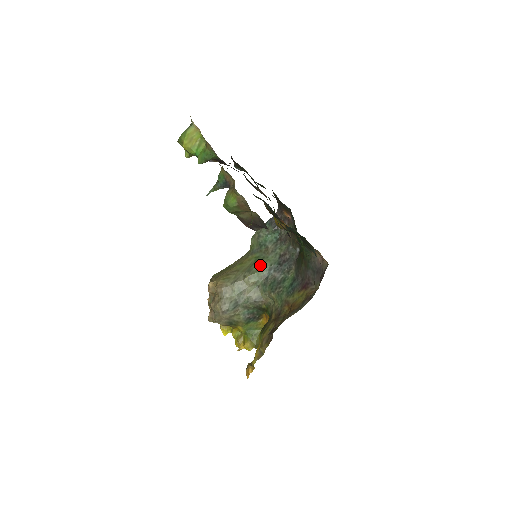
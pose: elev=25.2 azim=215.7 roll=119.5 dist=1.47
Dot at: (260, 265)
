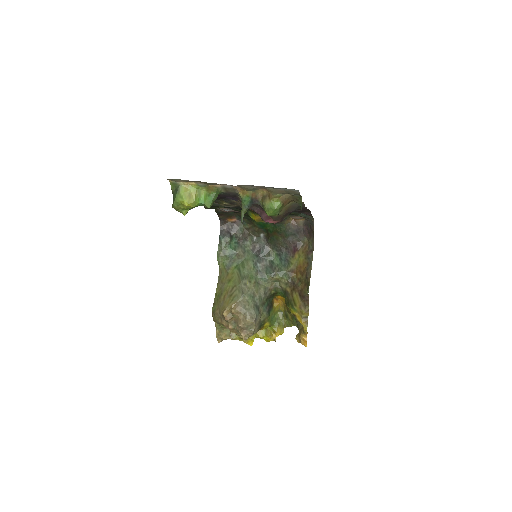
Dot at: (247, 268)
